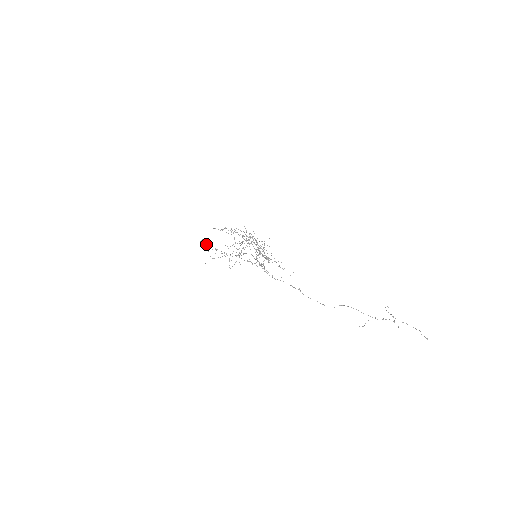
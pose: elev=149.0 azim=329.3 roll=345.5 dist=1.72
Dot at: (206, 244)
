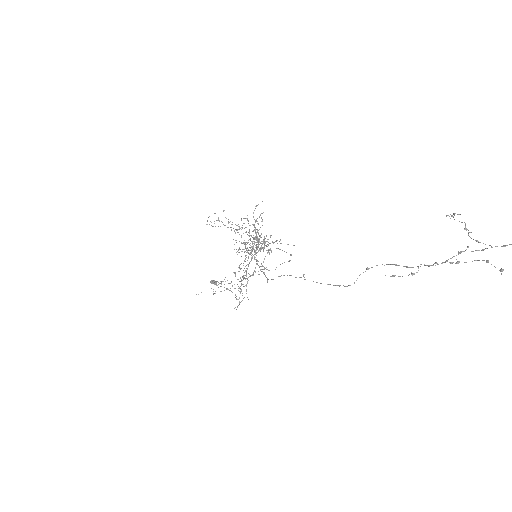
Dot at: occluded
